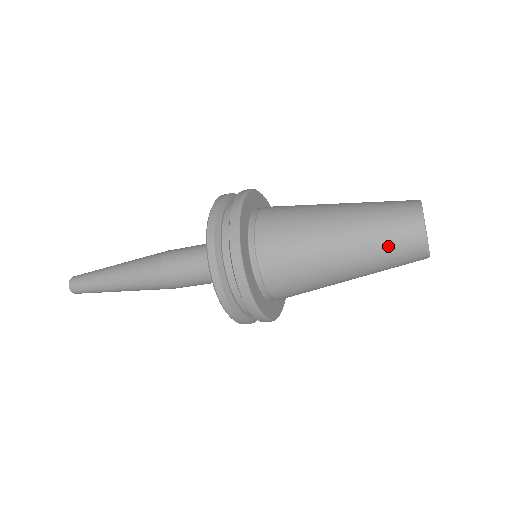
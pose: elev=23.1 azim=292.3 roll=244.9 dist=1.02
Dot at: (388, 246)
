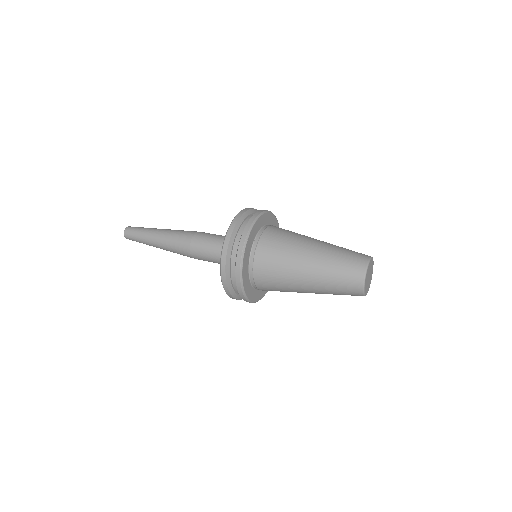
Dot at: (339, 292)
